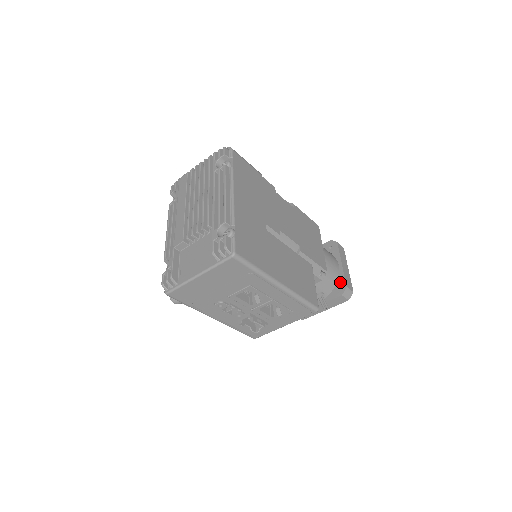
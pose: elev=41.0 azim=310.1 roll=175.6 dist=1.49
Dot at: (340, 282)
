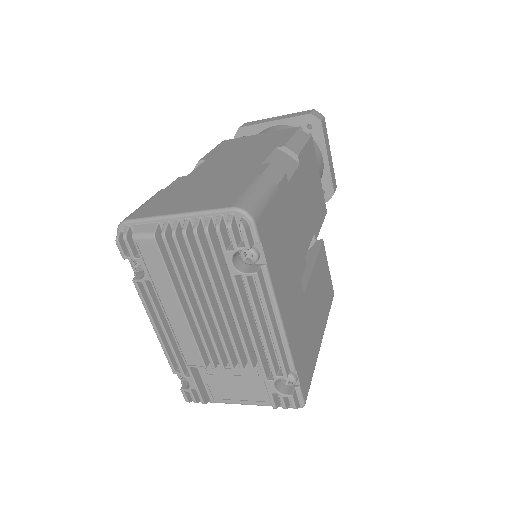
Dot at: (325, 185)
